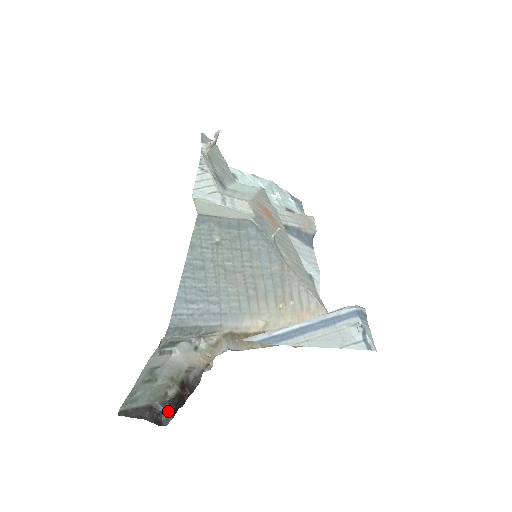
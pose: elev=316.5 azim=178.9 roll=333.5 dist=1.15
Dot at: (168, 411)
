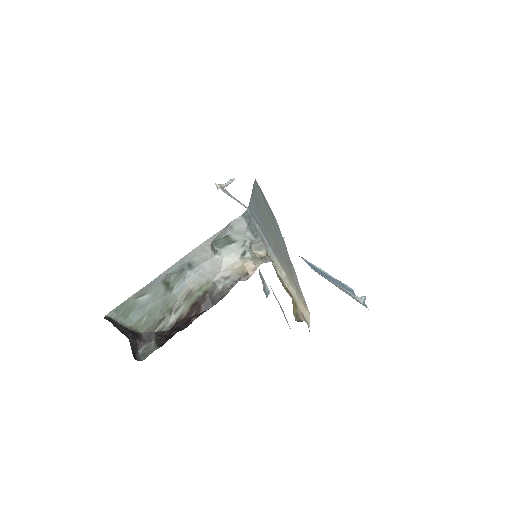
Dot at: (151, 344)
